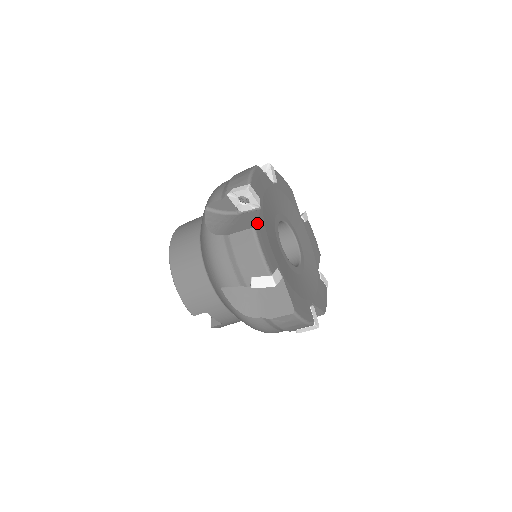
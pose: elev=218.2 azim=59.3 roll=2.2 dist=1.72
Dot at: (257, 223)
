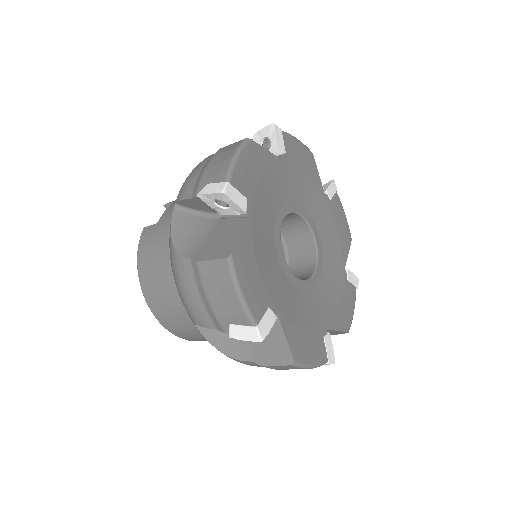
Dot at: (291, 350)
